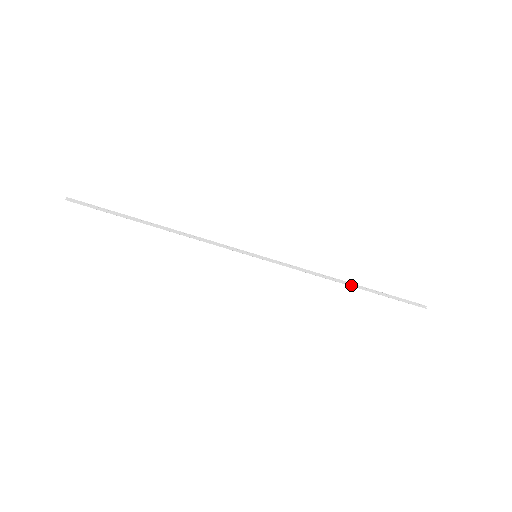
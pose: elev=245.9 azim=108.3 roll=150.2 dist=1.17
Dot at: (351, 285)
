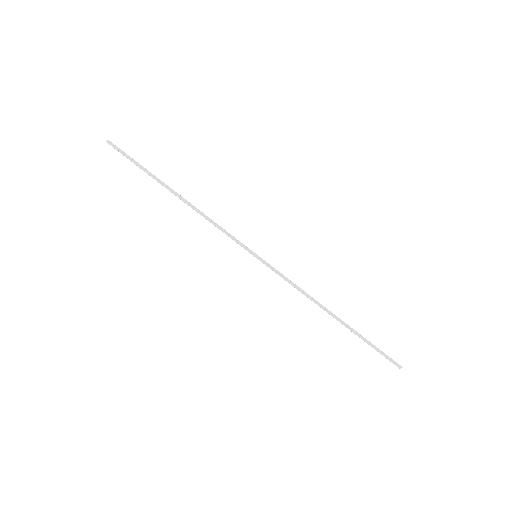
Dot at: (336, 318)
